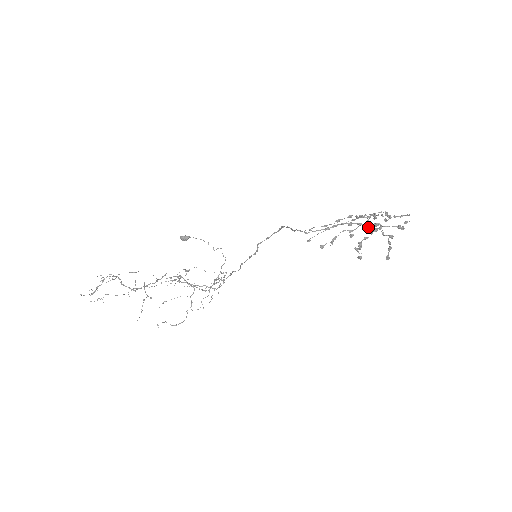
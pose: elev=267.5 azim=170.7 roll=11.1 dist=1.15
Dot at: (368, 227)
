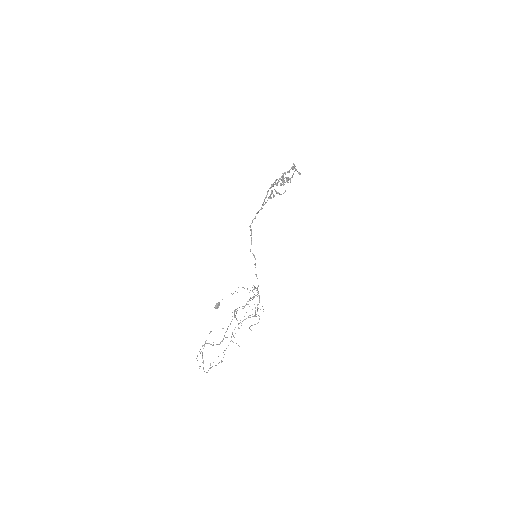
Dot at: occluded
